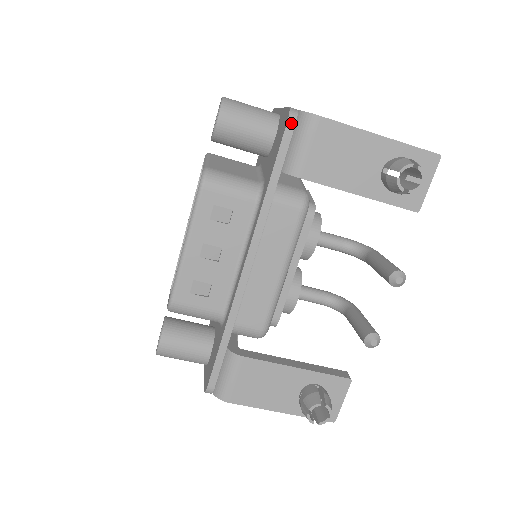
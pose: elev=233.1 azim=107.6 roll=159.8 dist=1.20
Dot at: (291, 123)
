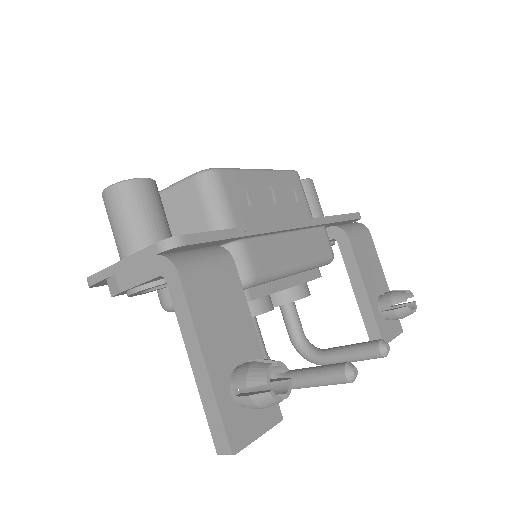
Dot at: (359, 215)
